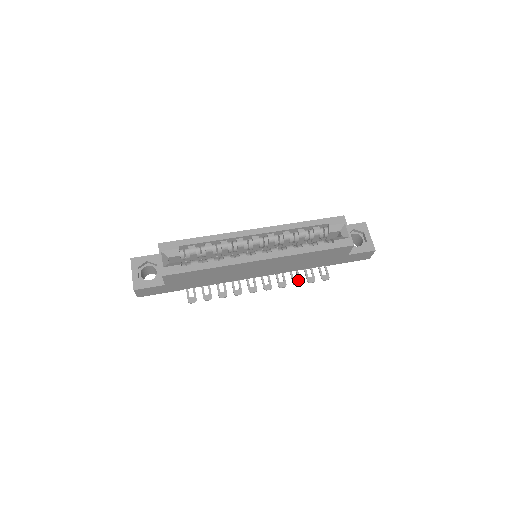
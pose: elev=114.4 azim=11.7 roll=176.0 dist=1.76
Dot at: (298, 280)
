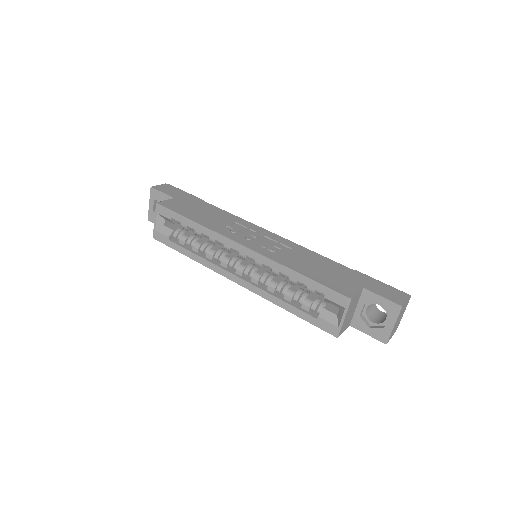
Dot at: occluded
